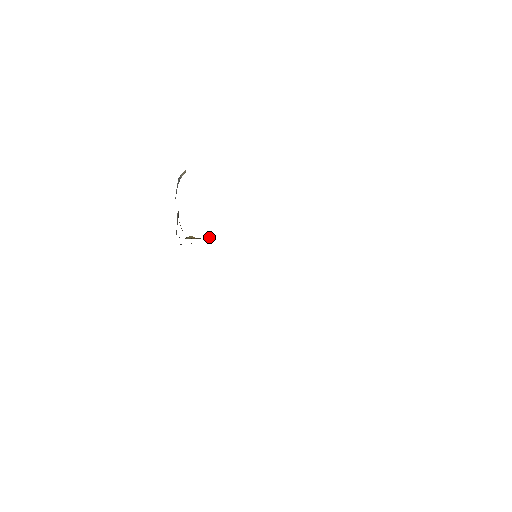
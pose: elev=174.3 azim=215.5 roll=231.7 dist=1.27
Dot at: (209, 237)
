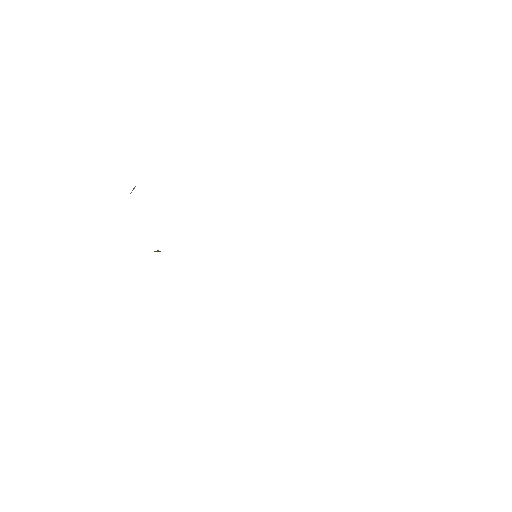
Dot at: occluded
